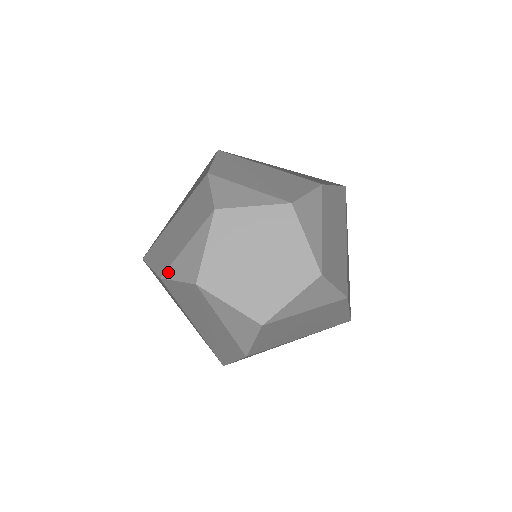
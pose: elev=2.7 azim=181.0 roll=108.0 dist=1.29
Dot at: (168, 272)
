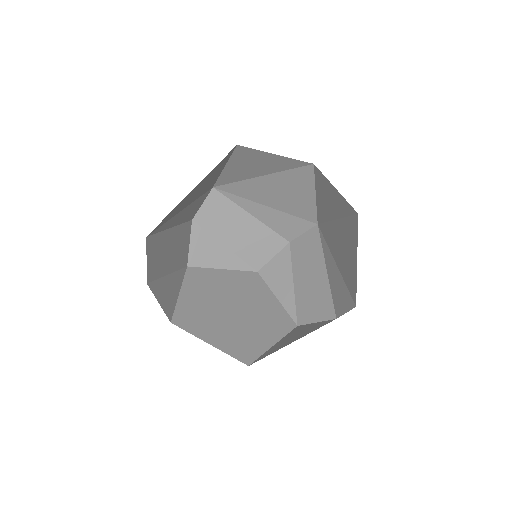
Dot at: (153, 285)
